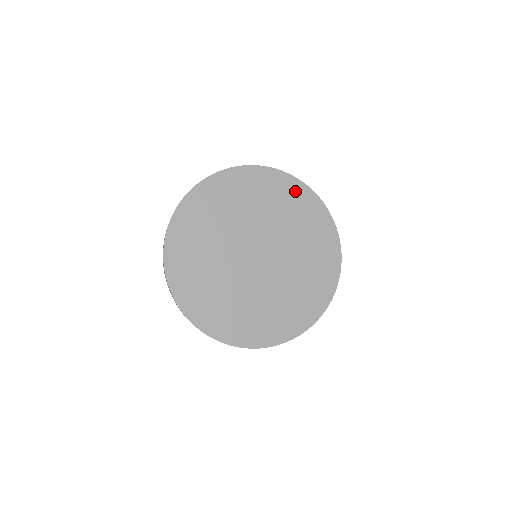
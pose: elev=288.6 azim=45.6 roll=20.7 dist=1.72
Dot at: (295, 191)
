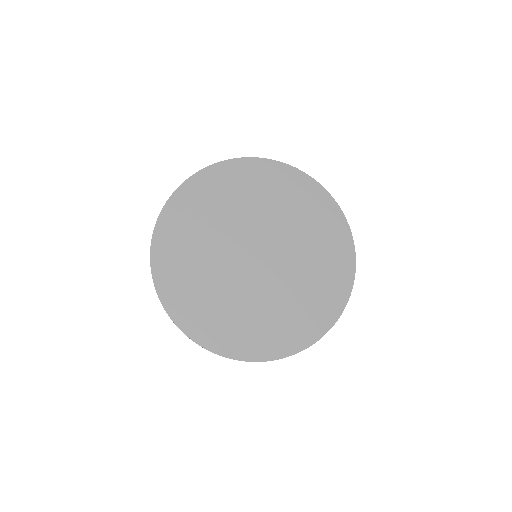
Dot at: (329, 214)
